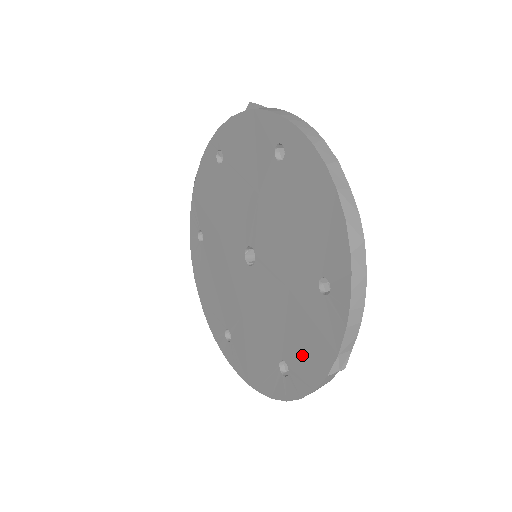
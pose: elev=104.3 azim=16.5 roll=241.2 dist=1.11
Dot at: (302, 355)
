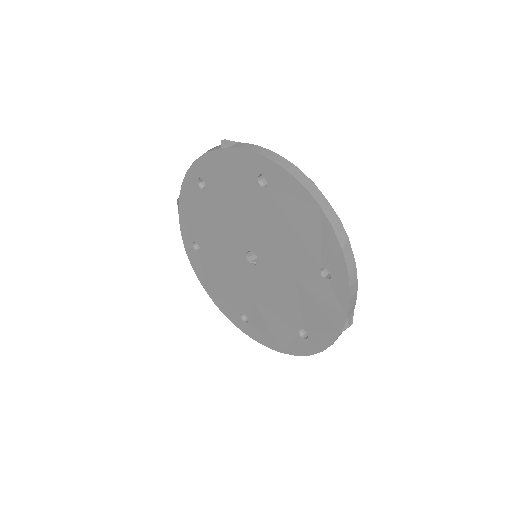
Dot at: (317, 322)
